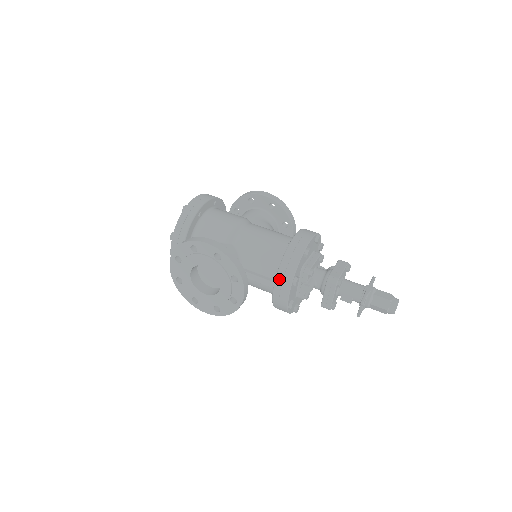
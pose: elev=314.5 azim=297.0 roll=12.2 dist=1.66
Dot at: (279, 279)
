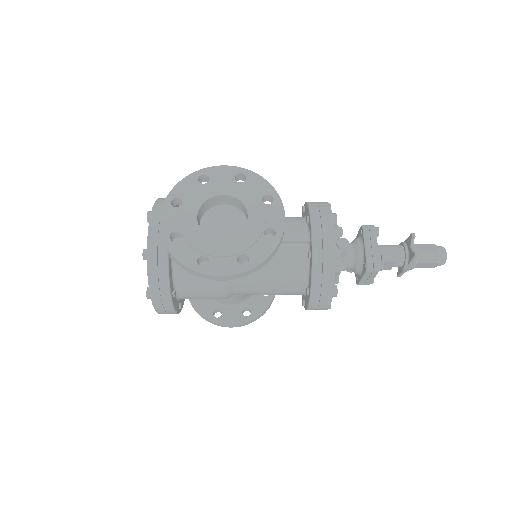
Dot at: (315, 215)
